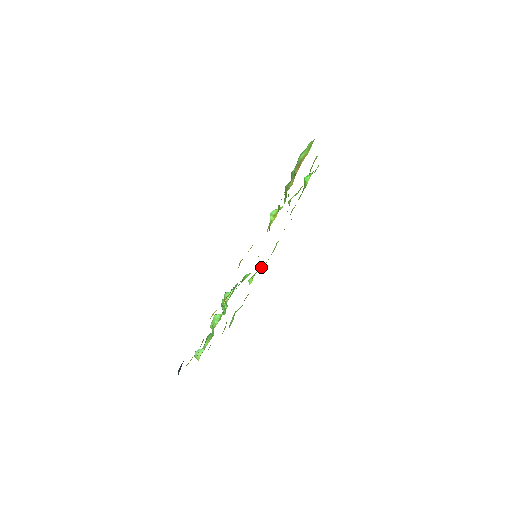
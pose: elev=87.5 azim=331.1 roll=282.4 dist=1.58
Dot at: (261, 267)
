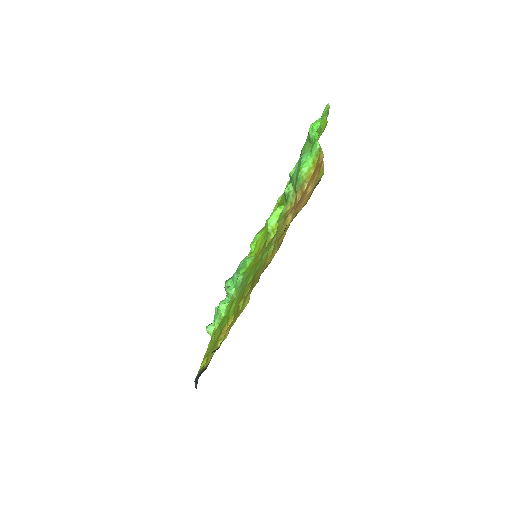
Dot at: (263, 232)
